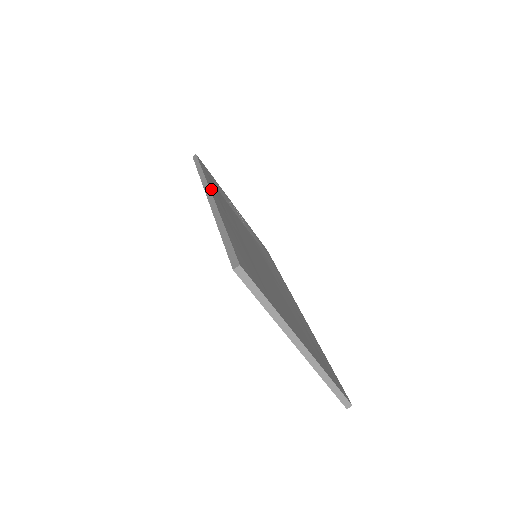
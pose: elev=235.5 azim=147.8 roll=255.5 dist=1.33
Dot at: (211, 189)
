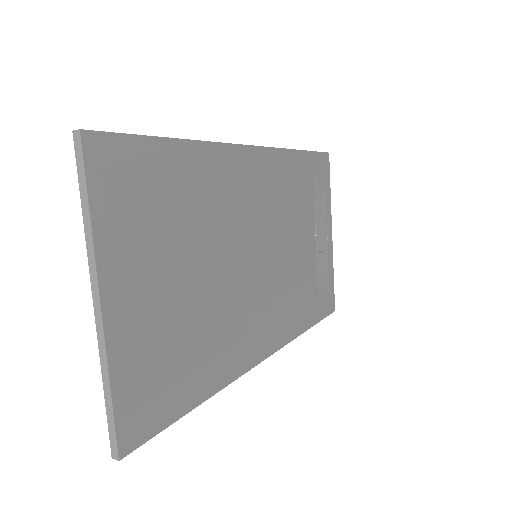
Dot at: (266, 153)
